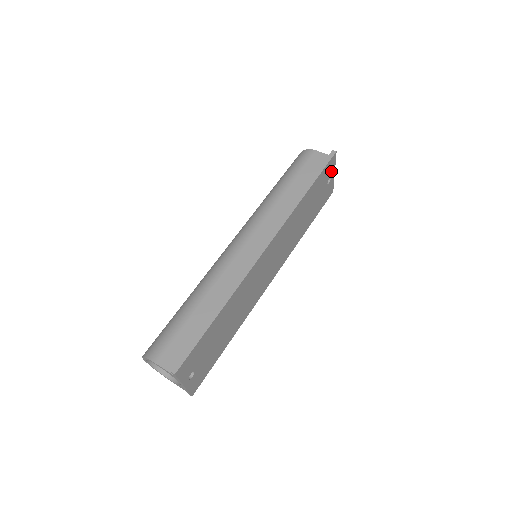
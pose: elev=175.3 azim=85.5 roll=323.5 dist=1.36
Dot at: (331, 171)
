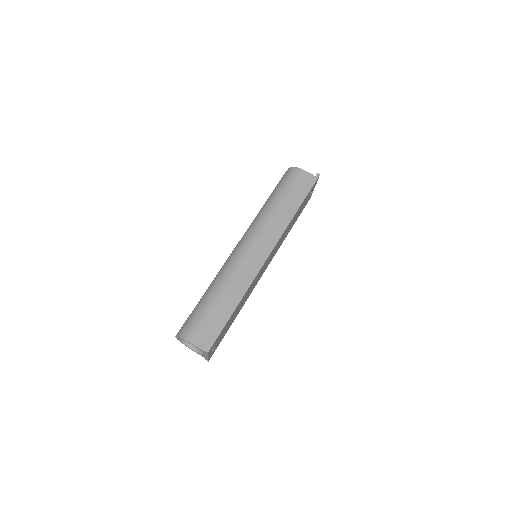
Dot at: occluded
